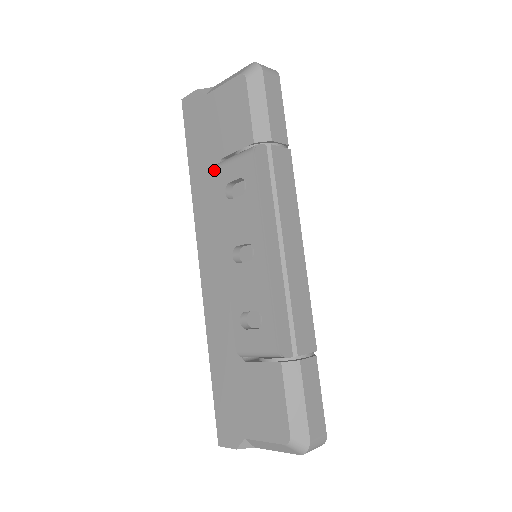
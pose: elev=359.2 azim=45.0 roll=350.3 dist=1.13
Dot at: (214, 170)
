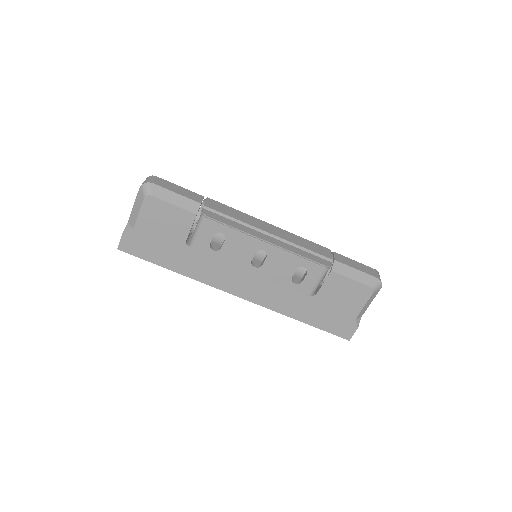
Dot at: (188, 252)
